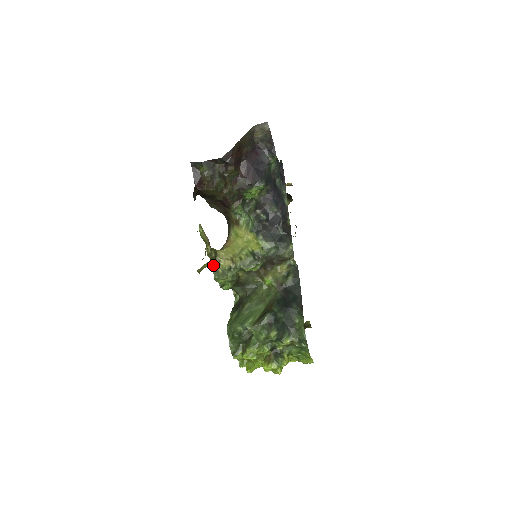
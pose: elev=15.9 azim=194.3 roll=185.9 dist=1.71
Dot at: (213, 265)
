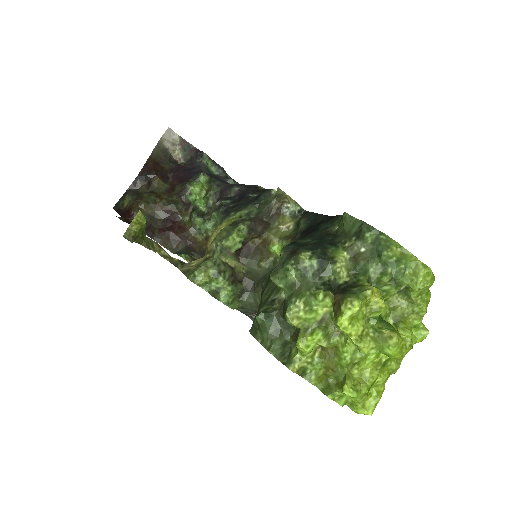
Dot at: (181, 270)
